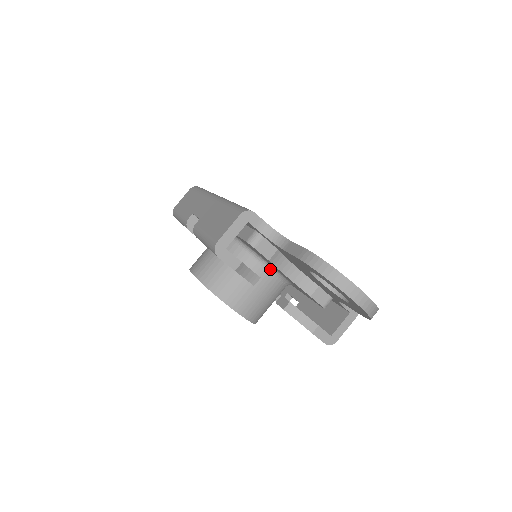
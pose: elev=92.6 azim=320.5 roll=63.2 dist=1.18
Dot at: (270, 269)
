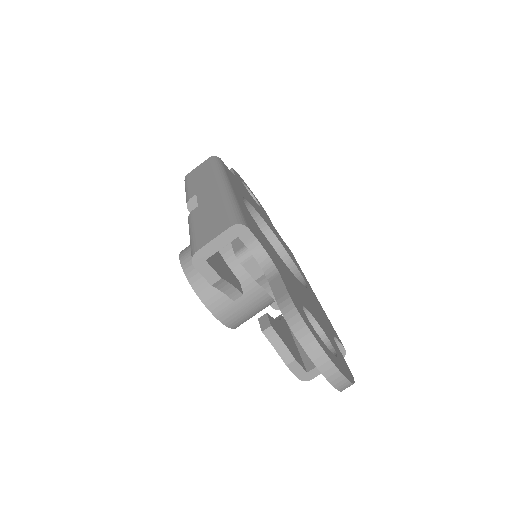
Dot at: occluded
